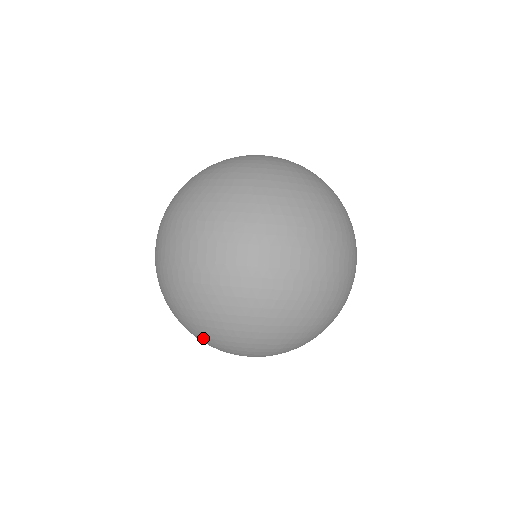
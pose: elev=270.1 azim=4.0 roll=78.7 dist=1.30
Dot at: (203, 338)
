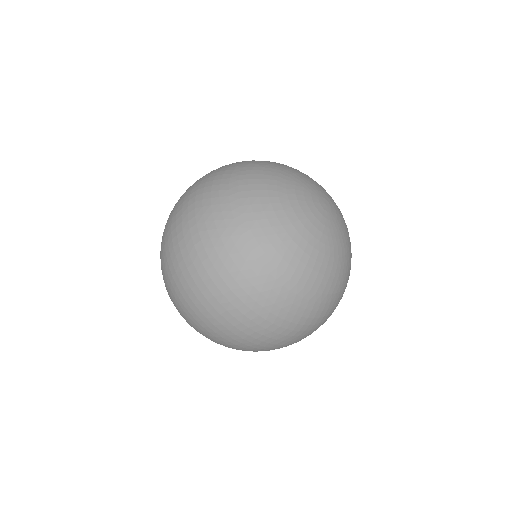
Dot at: occluded
